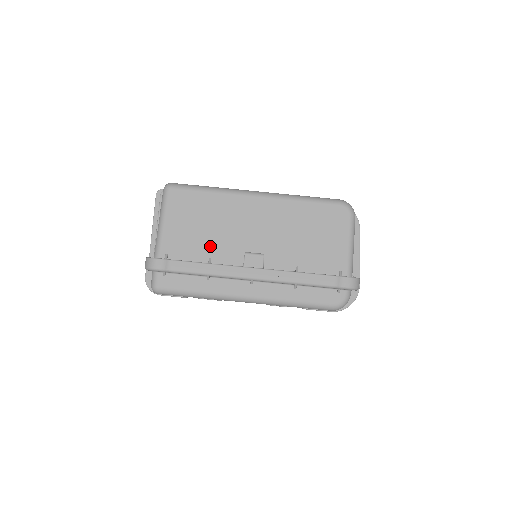
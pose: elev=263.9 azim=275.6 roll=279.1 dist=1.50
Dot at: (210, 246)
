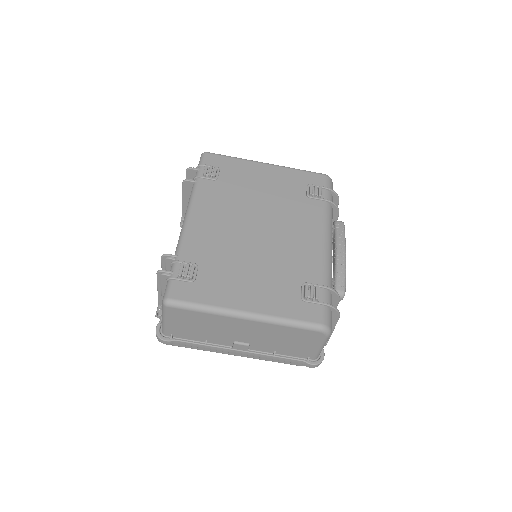
Dot at: (206, 335)
